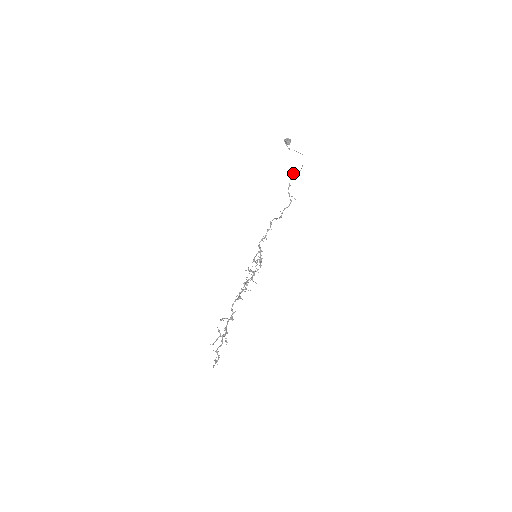
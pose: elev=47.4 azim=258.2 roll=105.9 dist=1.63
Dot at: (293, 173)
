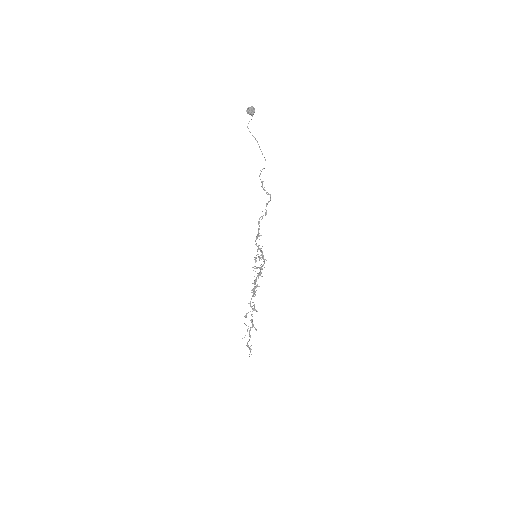
Dot at: (260, 170)
